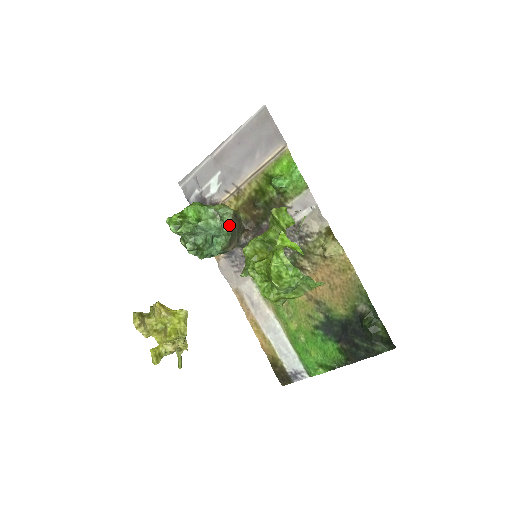
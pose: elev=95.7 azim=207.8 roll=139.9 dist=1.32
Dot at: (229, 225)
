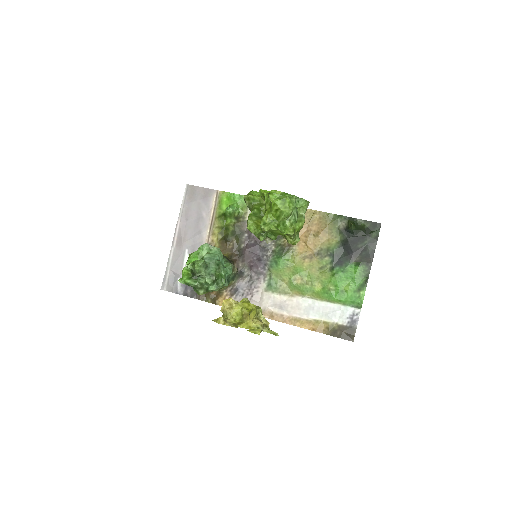
Dot at: occluded
